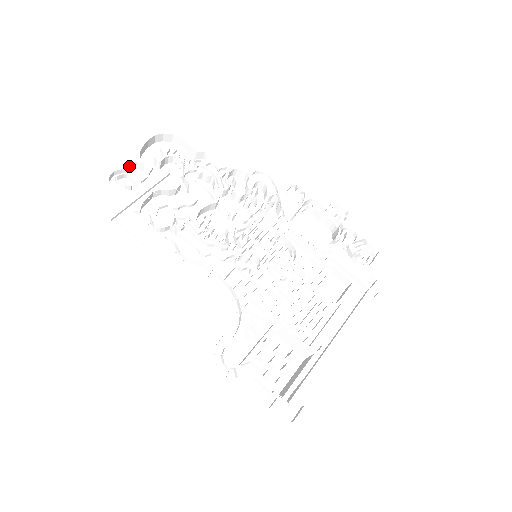
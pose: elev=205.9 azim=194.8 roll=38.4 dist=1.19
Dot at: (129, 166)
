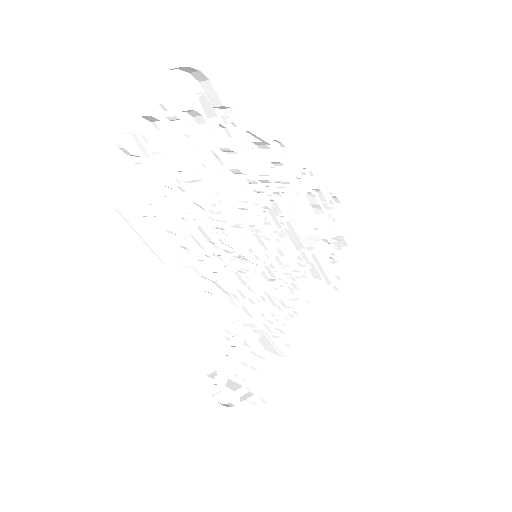
Dot at: occluded
